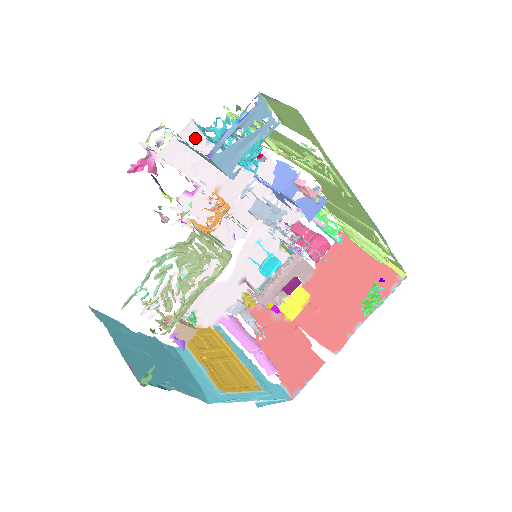
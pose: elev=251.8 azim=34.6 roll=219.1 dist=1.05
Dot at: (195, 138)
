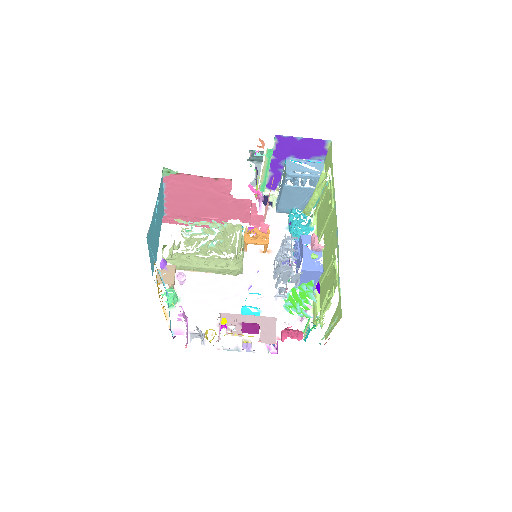
Dot at: (283, 222)
